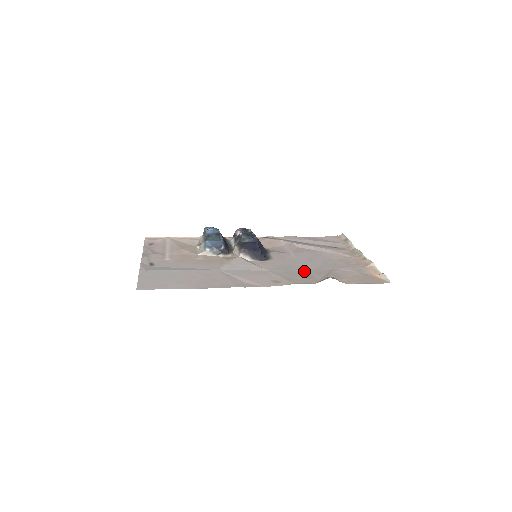
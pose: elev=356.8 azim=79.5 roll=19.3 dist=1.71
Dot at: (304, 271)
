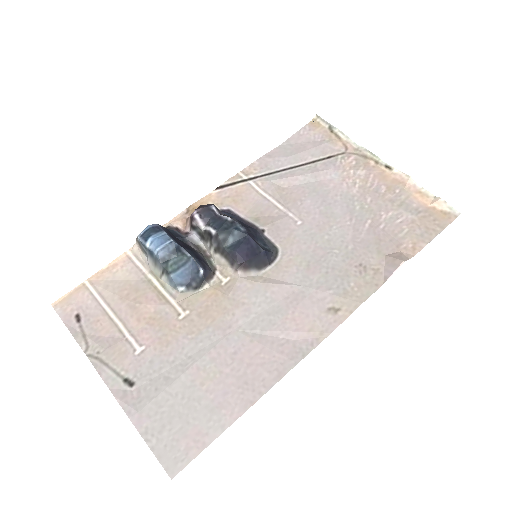
Dot at: (345, 255)
